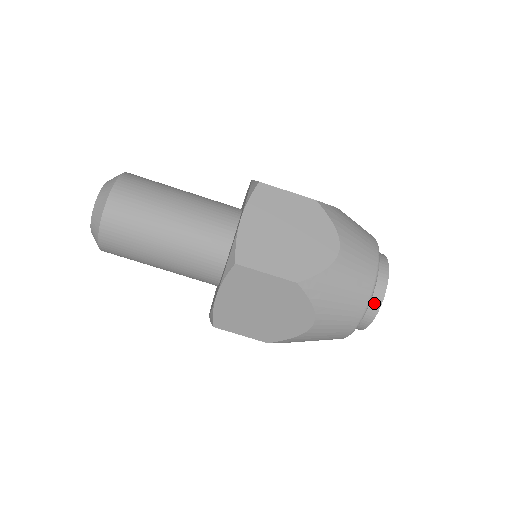
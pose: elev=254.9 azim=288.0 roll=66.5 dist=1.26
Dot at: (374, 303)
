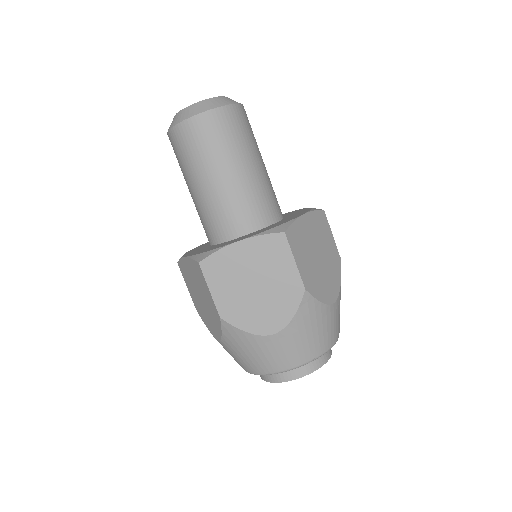
Dot at: (272, 376)
